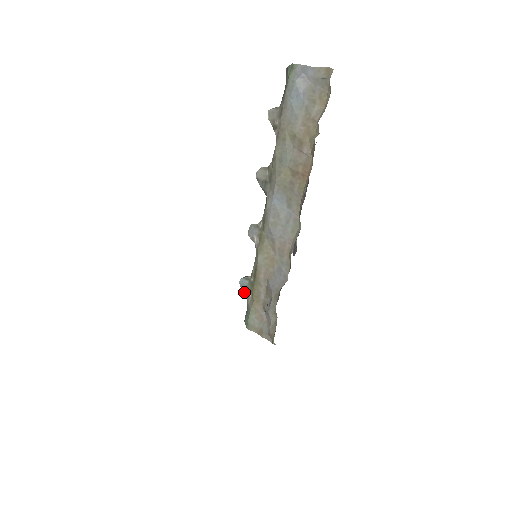
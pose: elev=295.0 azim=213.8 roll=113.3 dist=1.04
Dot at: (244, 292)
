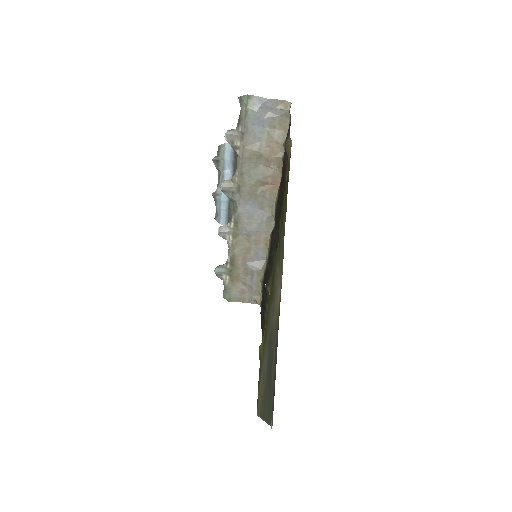
Dot at: (220, 277)
